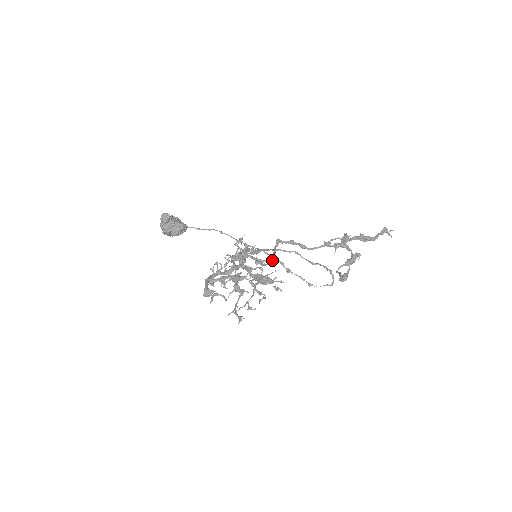
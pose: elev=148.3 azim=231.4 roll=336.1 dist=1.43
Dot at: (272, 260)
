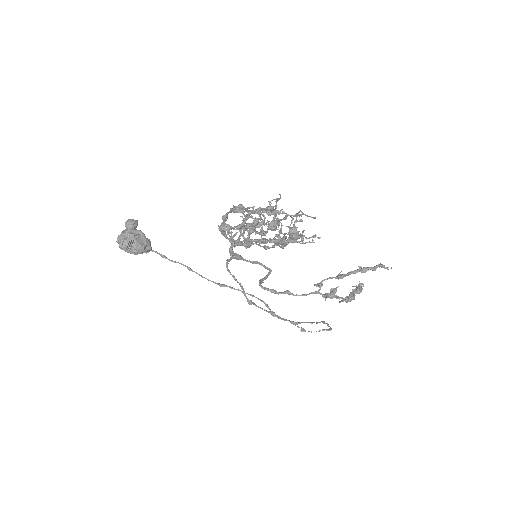
Dot at: occluded
